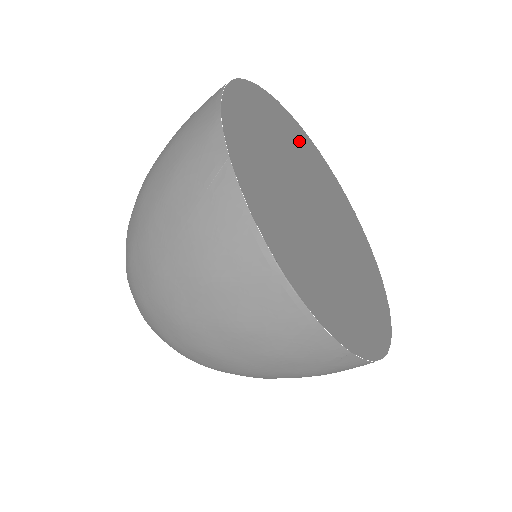
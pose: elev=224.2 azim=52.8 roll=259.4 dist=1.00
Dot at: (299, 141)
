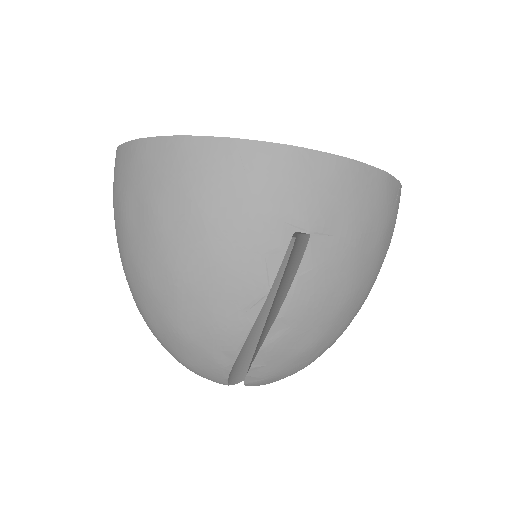
Dot at: occluded
